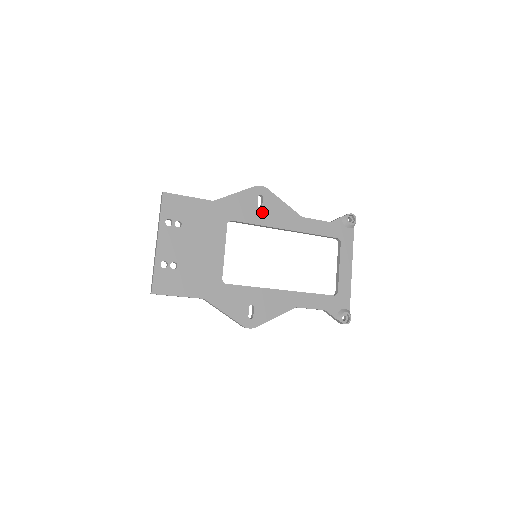
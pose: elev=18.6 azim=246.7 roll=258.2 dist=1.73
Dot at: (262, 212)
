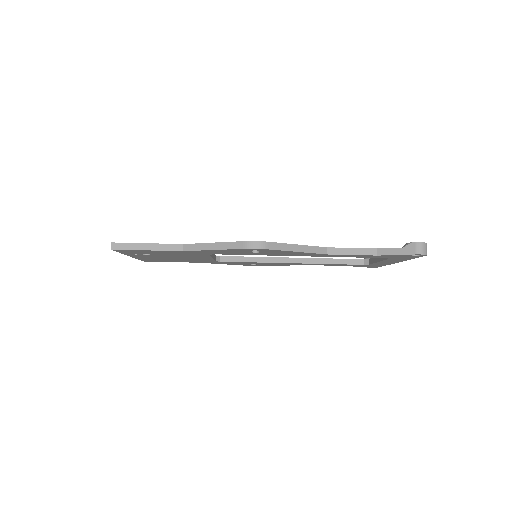
Dot at: occluded
